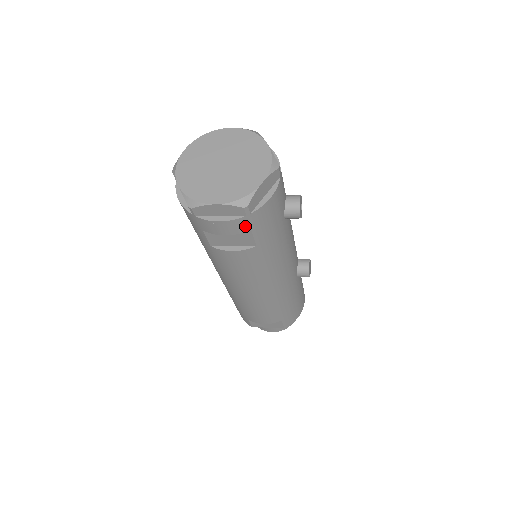
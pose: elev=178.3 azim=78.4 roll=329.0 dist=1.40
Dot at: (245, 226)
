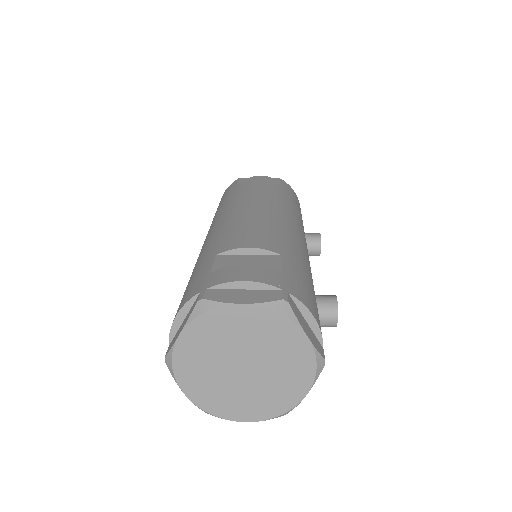
Dot at: occluded
